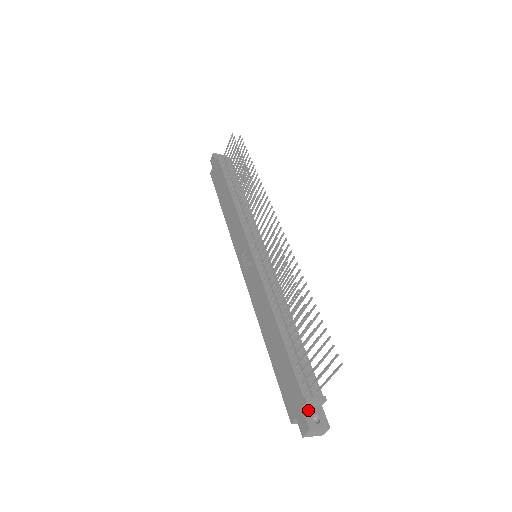
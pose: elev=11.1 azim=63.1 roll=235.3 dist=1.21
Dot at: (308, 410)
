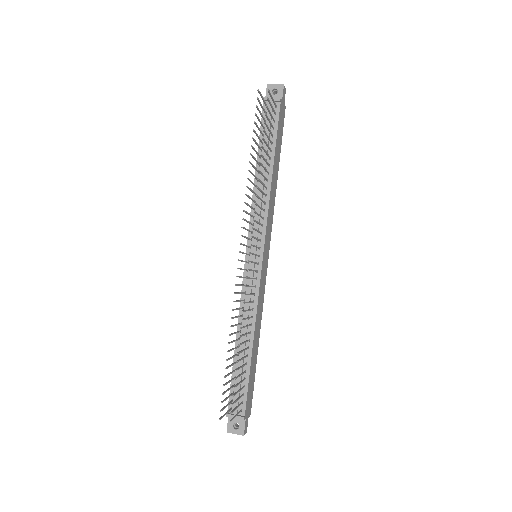
Dot at: occluded
